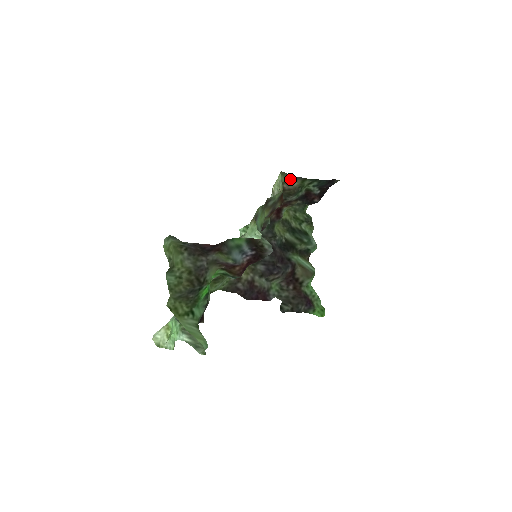
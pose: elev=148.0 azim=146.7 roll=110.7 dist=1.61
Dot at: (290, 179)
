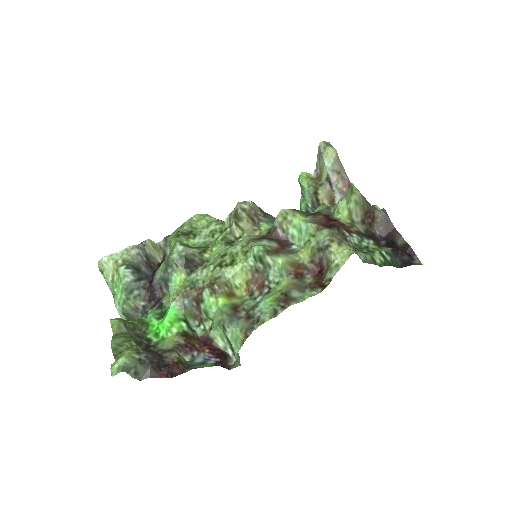
Dot at: (359, 255)
